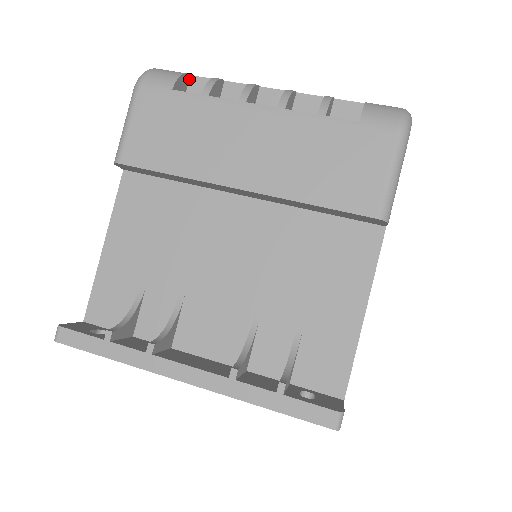
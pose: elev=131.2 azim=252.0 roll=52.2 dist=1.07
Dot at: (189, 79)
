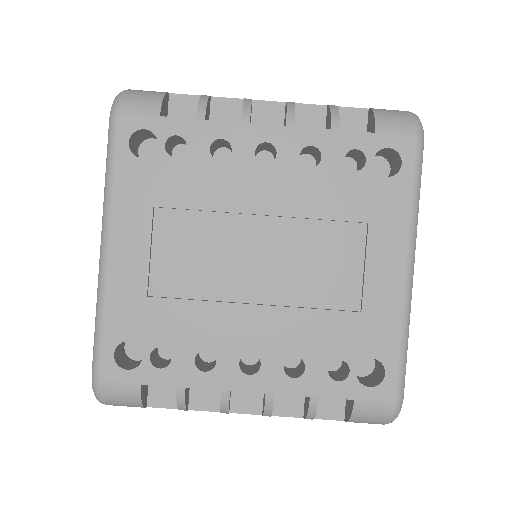
Dot at: (142, 383)
